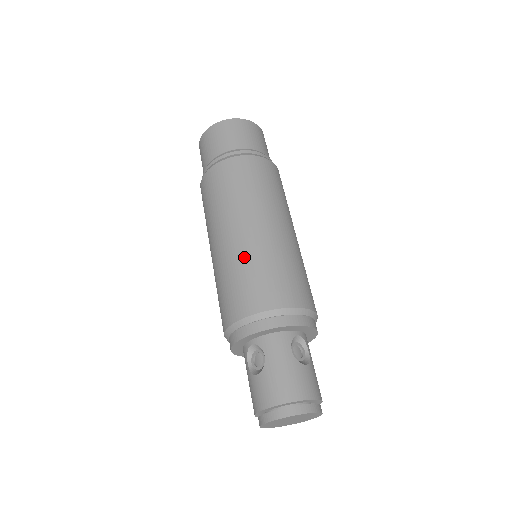
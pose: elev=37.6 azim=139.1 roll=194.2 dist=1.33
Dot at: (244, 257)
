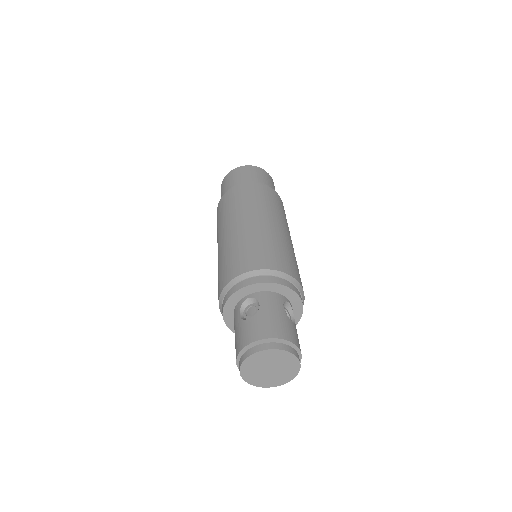
Dot at: (255, 236)
